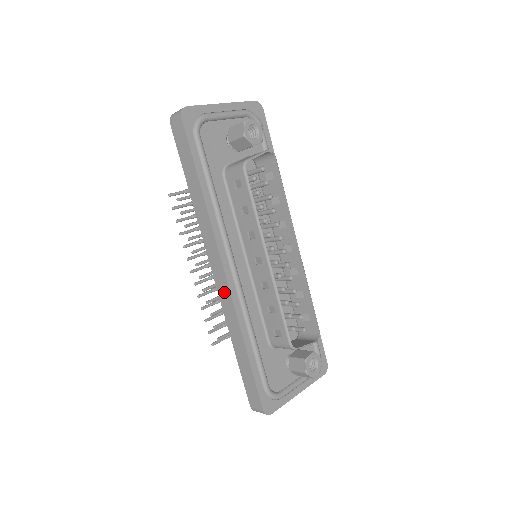
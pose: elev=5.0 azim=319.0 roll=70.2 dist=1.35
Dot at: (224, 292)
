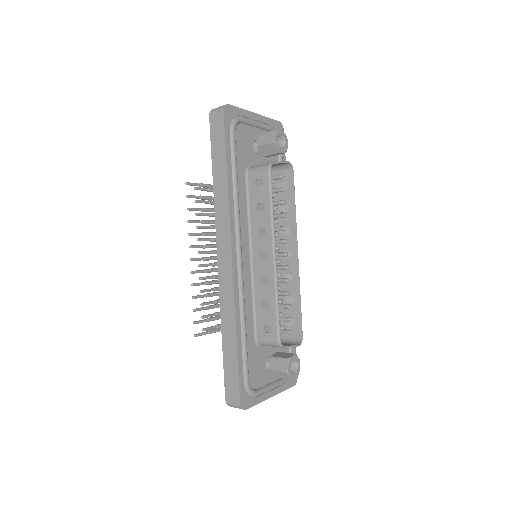
Dot at: (226, 279)
